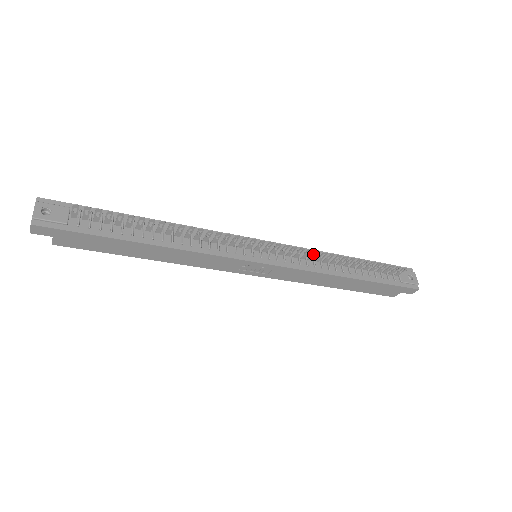
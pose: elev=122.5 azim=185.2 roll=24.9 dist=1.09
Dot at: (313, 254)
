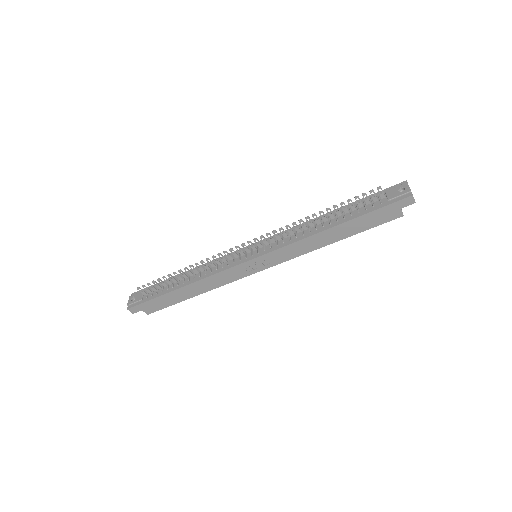
Dot at: occluded
